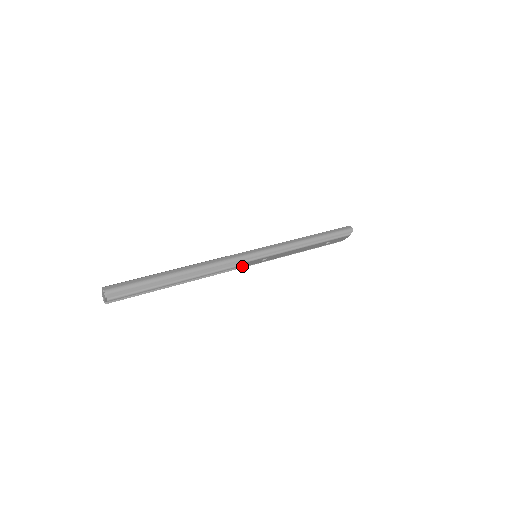
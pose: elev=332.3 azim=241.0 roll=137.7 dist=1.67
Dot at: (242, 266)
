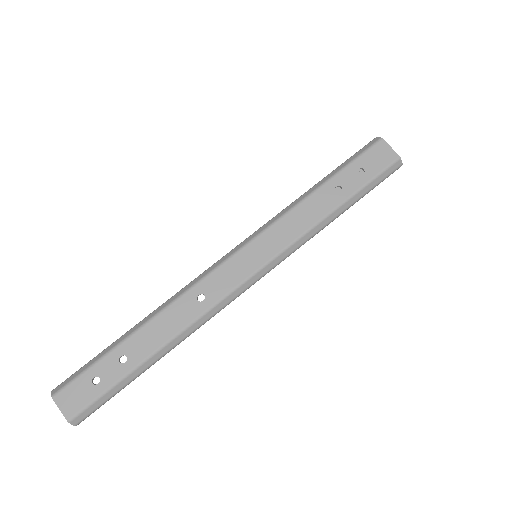
Dot at: occluded
